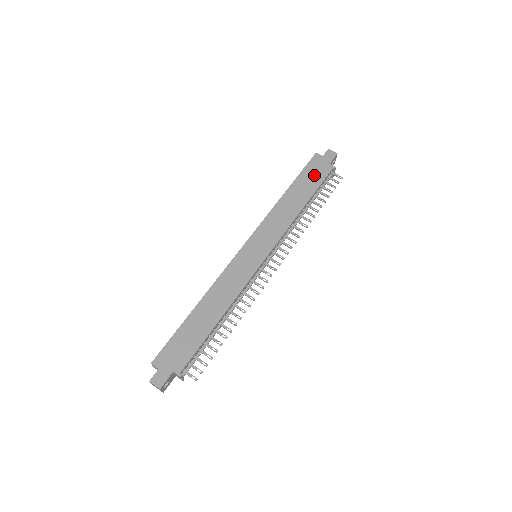
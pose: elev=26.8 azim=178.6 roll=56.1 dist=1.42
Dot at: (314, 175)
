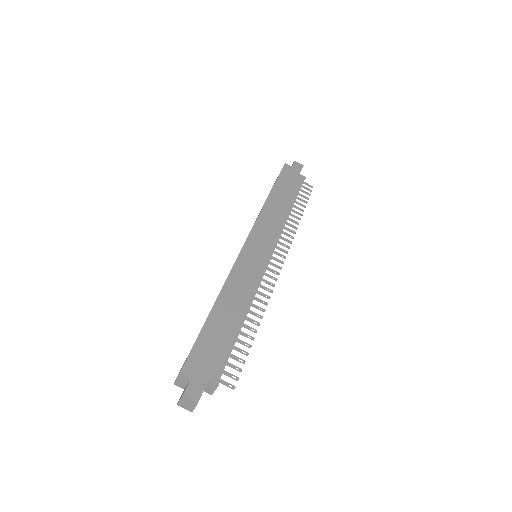
Dot at: (290, 182)
